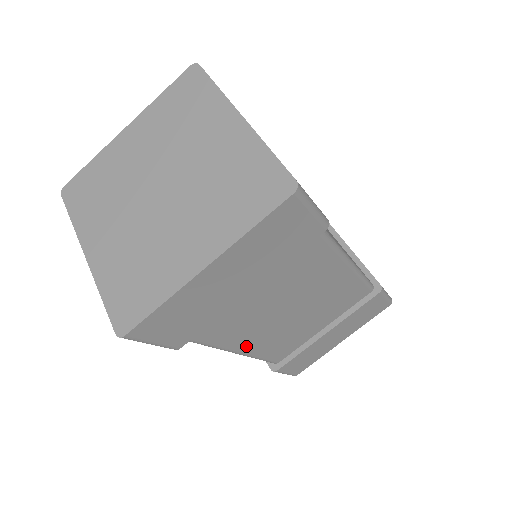
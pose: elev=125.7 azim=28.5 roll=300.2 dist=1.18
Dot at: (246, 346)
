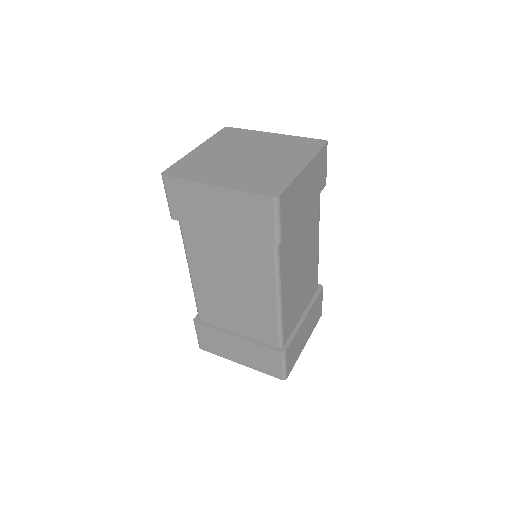
Dot at: (284, 292)
